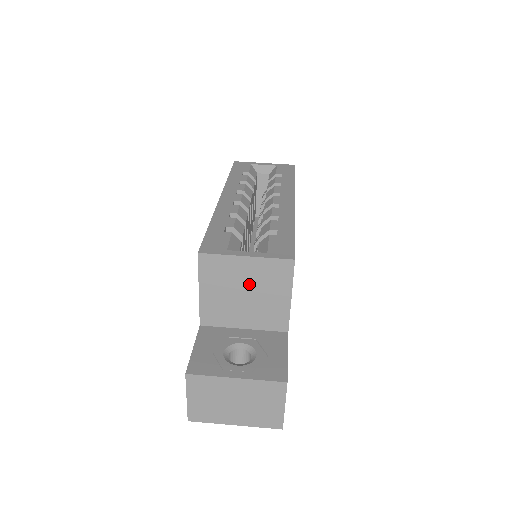
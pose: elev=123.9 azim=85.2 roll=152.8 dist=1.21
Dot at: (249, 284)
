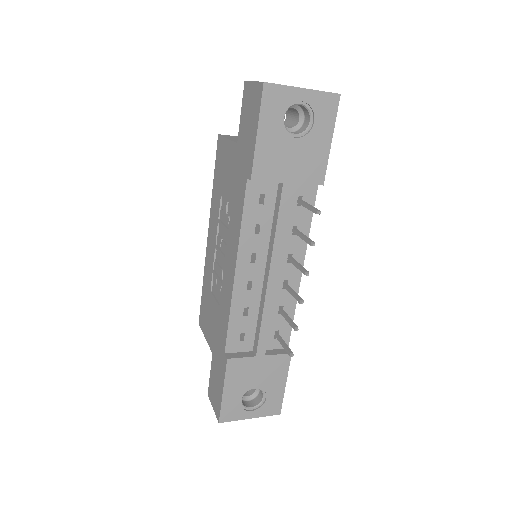
Dot at: occluded
